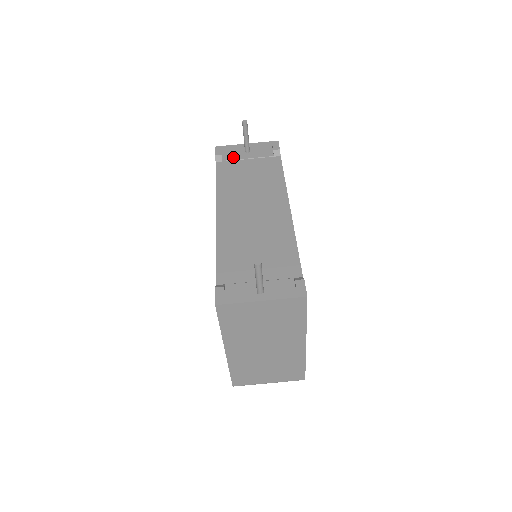
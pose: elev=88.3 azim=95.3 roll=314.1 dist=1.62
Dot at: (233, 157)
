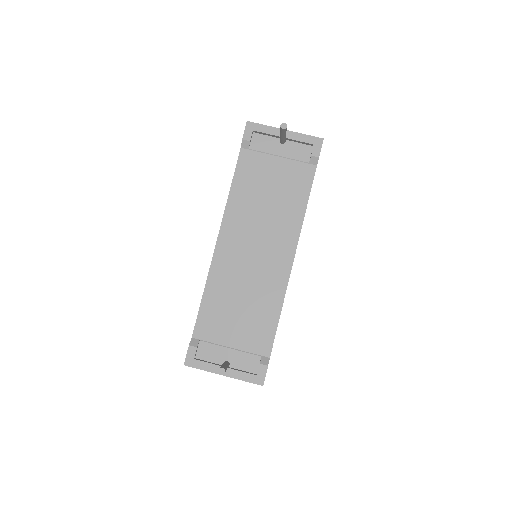
Dot at: (263, 146)
